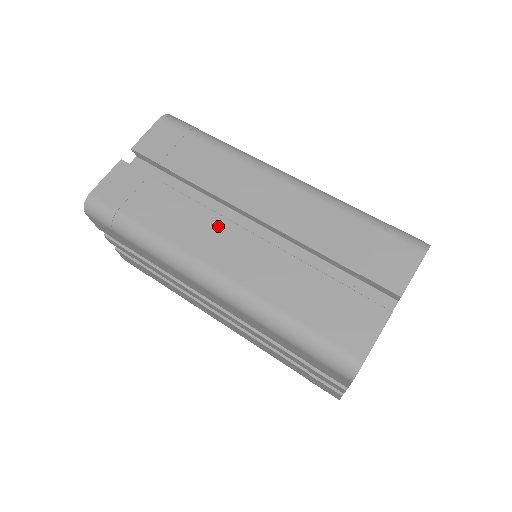
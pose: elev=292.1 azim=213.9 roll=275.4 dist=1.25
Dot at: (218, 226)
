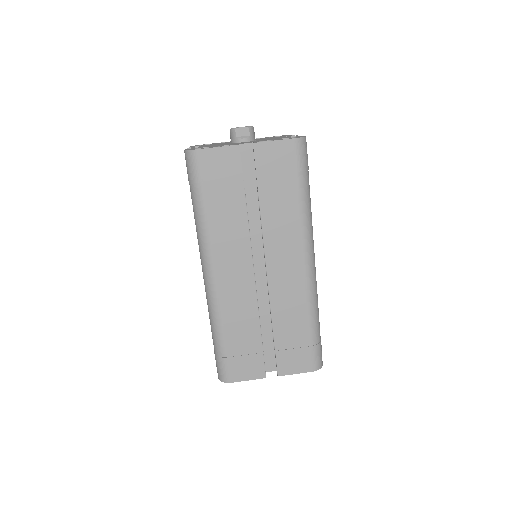
Dot at: (243, 256)
